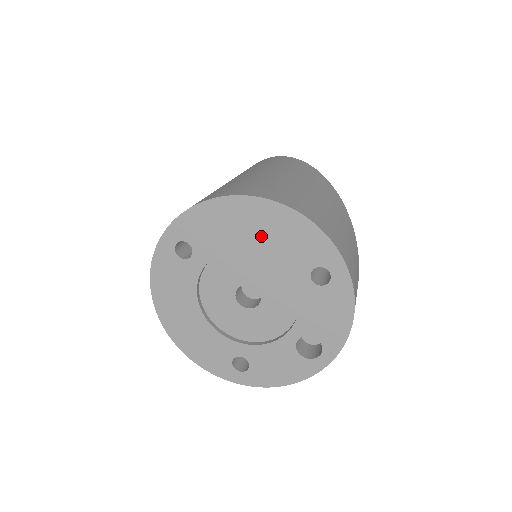
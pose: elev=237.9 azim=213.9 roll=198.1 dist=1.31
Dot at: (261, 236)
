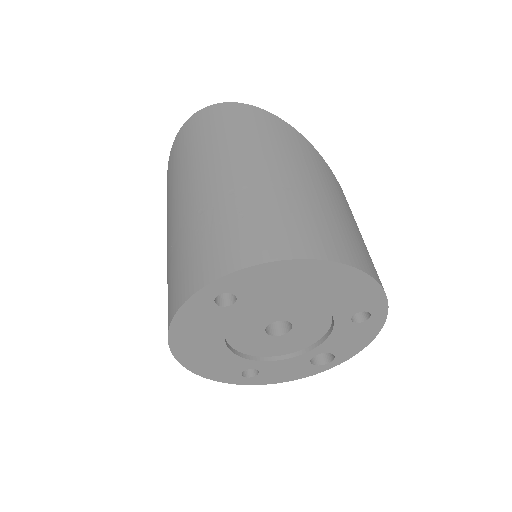
Dot at: (320, 291)
